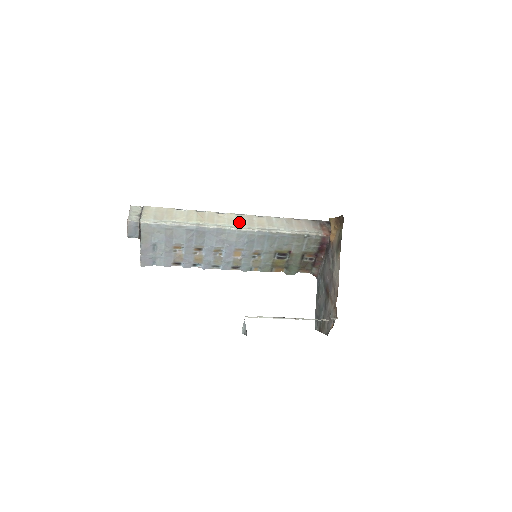
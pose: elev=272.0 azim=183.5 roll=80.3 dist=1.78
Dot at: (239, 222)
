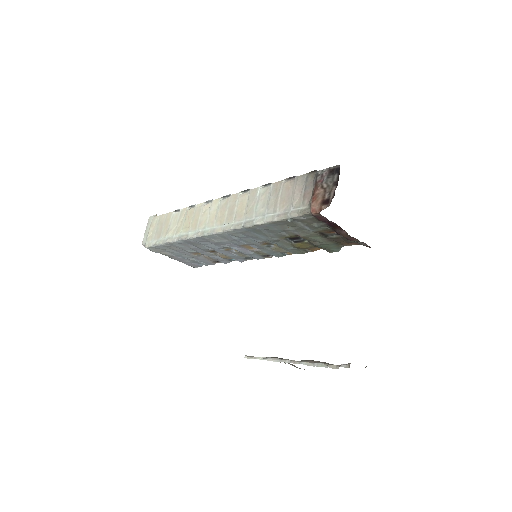
Dot at: (218, 217)
